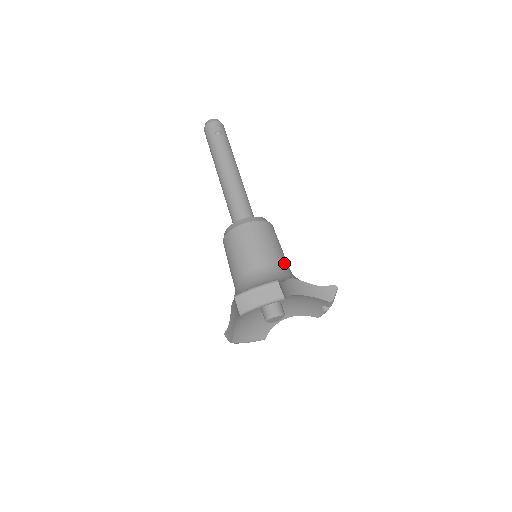
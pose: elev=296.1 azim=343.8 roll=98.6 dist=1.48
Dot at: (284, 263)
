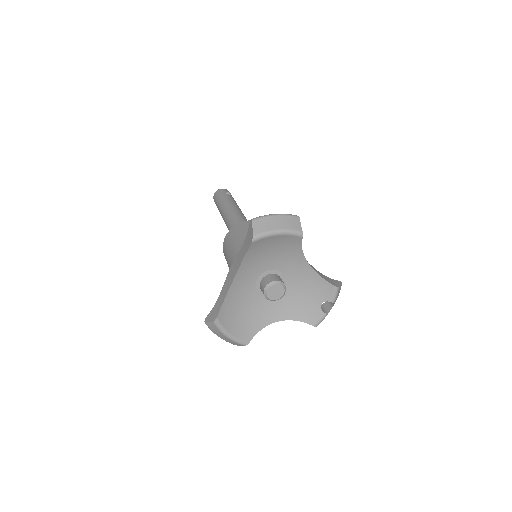
Dot at: occluded
